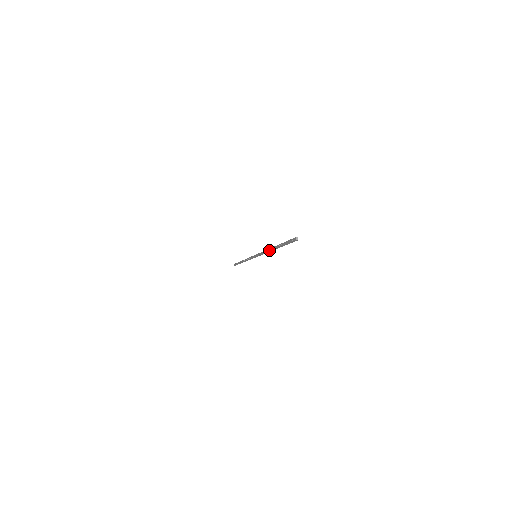
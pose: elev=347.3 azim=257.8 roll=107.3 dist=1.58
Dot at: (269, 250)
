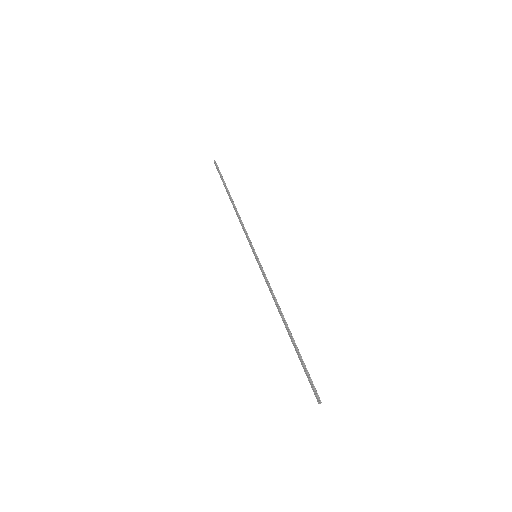
Dot at: (279, 313)
